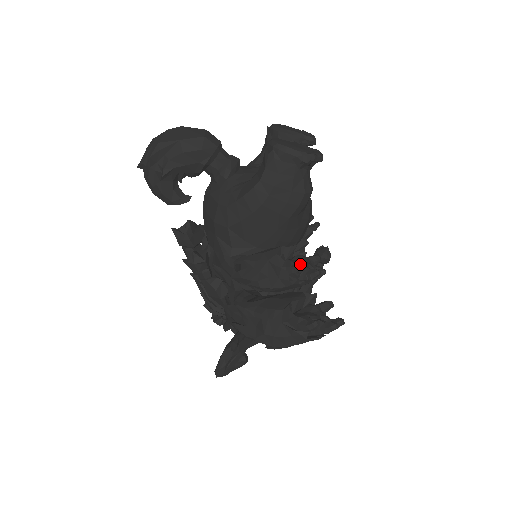
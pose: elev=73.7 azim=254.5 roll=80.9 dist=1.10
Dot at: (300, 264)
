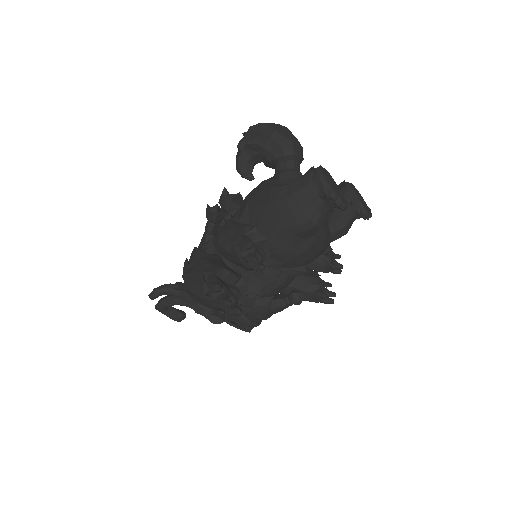
Dot at: occluded
